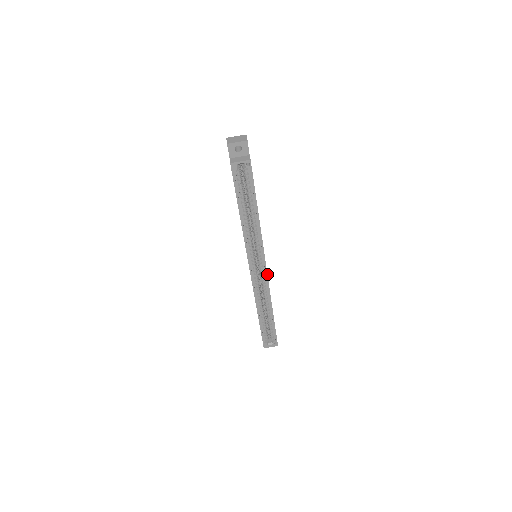
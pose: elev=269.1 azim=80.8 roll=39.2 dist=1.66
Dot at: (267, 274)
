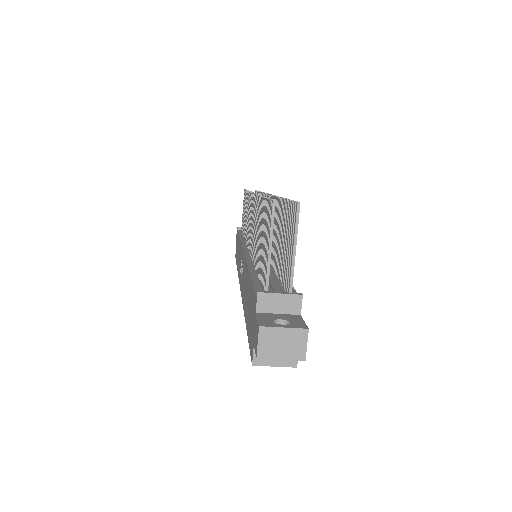
Dot at: occluded
